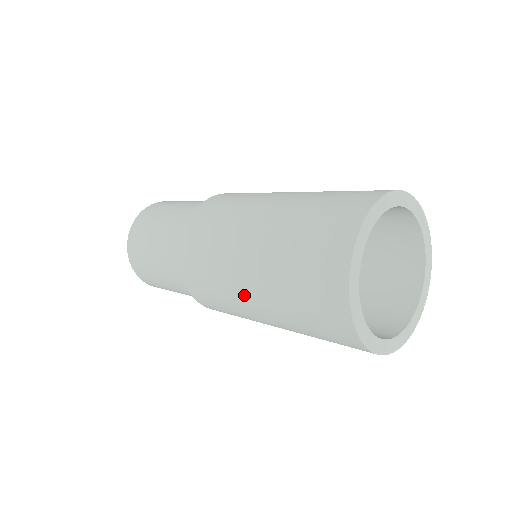
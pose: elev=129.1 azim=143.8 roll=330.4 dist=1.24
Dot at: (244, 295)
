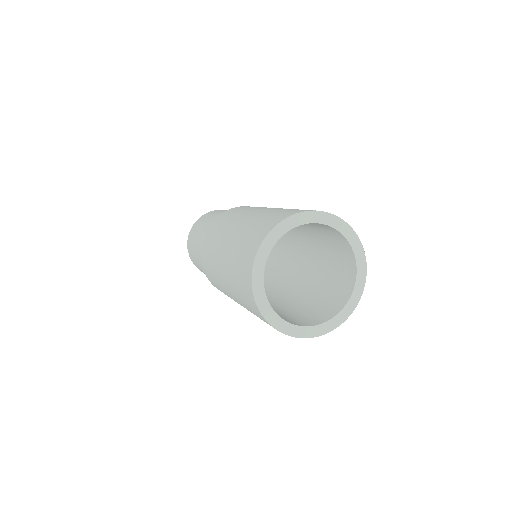
Dot at: (227, 291)
